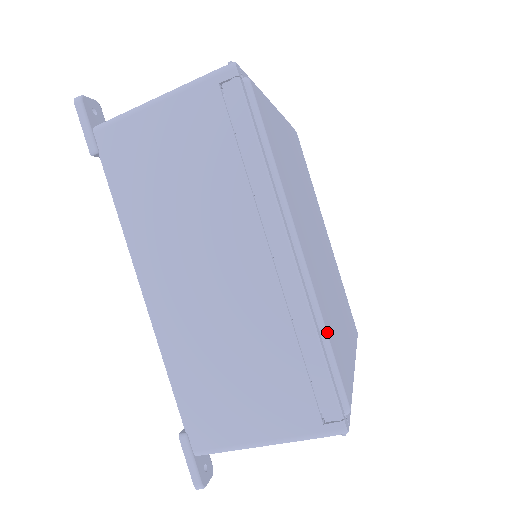
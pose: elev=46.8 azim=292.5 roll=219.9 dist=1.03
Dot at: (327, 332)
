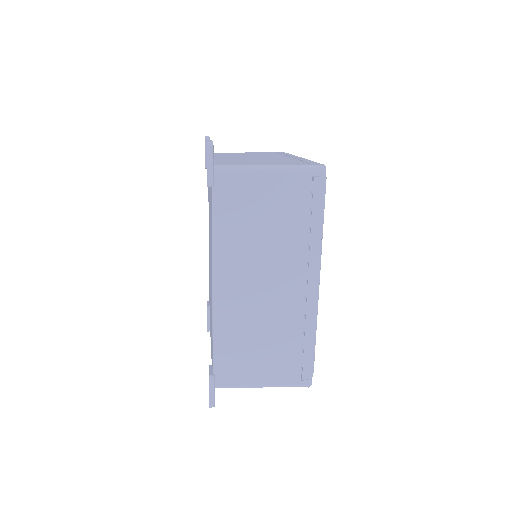
Dot at: occluded
